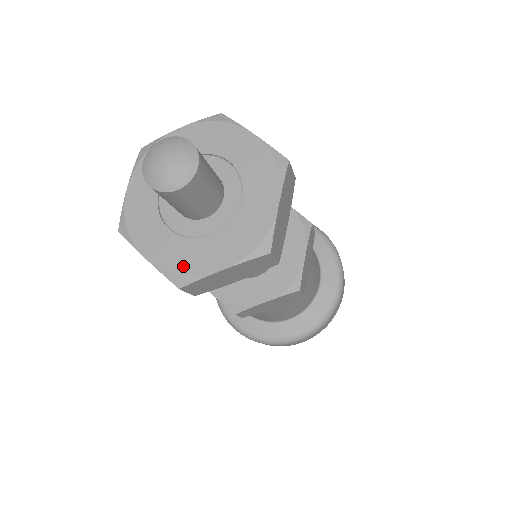
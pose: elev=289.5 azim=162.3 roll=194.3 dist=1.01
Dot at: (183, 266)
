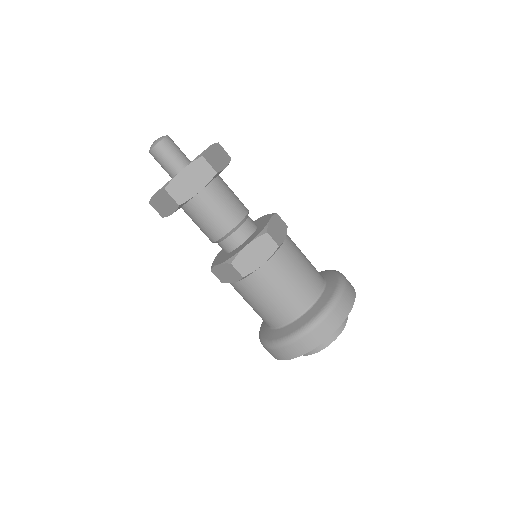
Dot at: occluded
